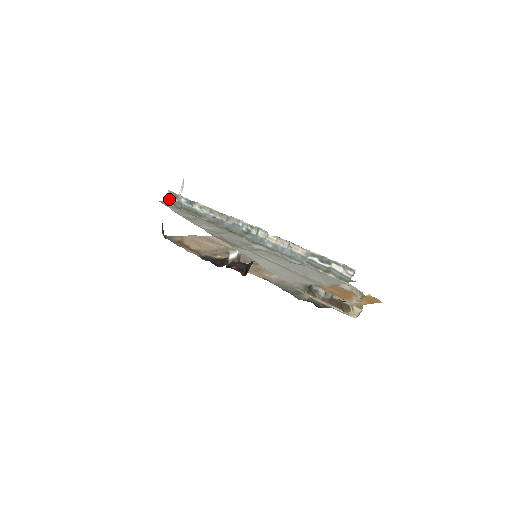
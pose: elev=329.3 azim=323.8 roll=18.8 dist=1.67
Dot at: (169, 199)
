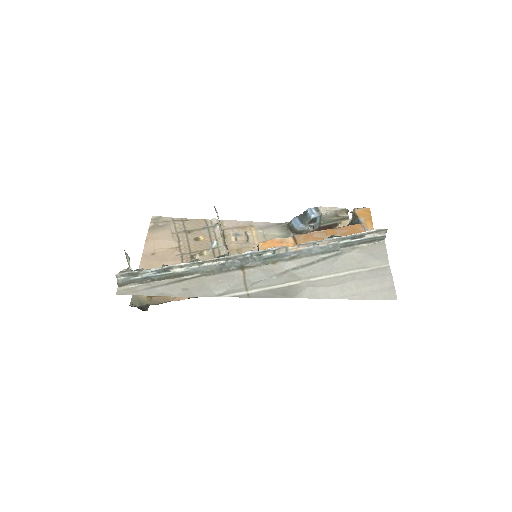
Dot at: (125, 282)
